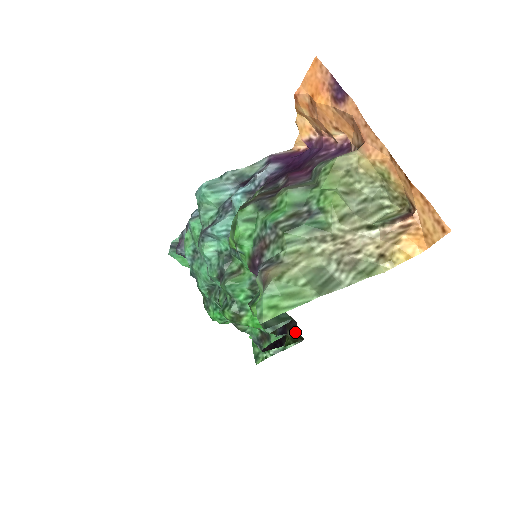
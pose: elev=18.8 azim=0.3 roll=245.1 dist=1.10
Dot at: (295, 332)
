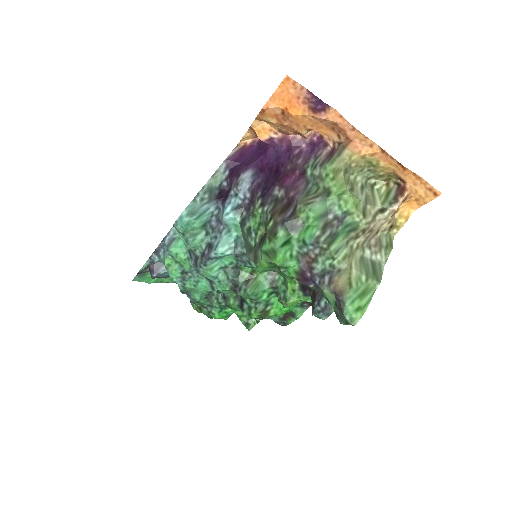
Dot at: occluded
